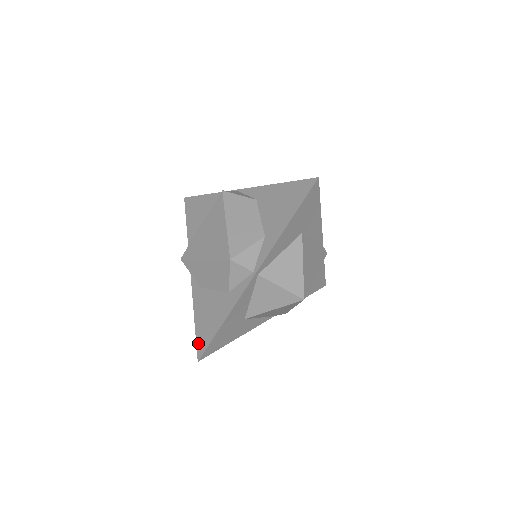
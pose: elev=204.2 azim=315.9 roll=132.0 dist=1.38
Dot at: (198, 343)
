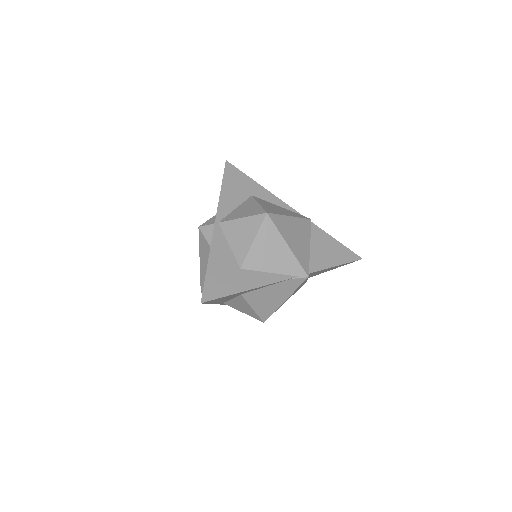
Dot at: occluded
